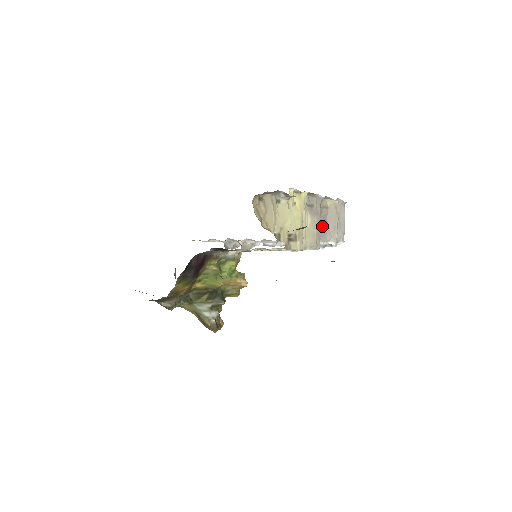
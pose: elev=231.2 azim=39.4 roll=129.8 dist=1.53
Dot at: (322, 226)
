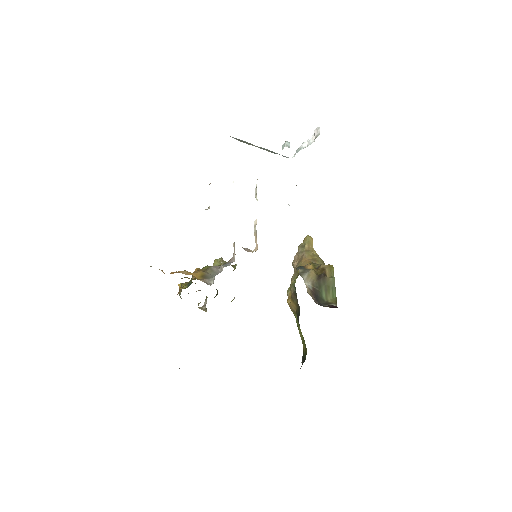
Dot at: occluded
